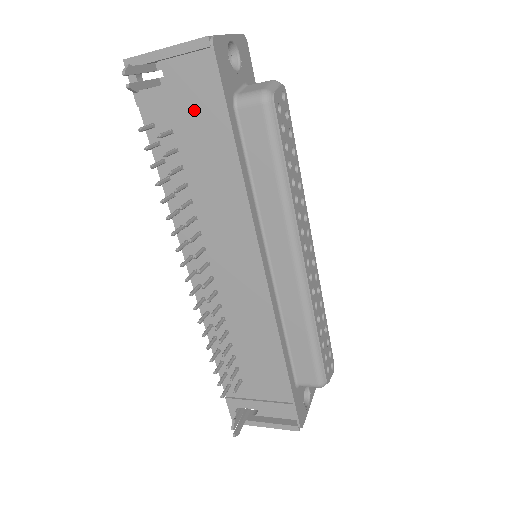
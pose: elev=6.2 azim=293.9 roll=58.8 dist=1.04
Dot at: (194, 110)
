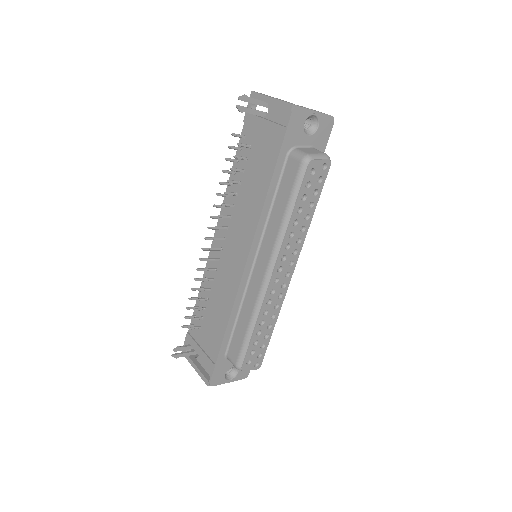
Dot at: (266, 142)
